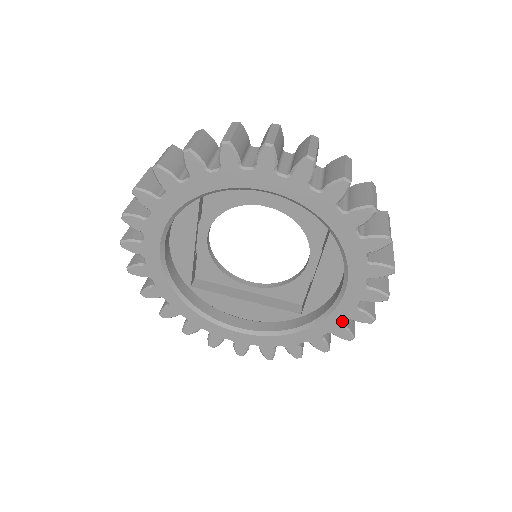
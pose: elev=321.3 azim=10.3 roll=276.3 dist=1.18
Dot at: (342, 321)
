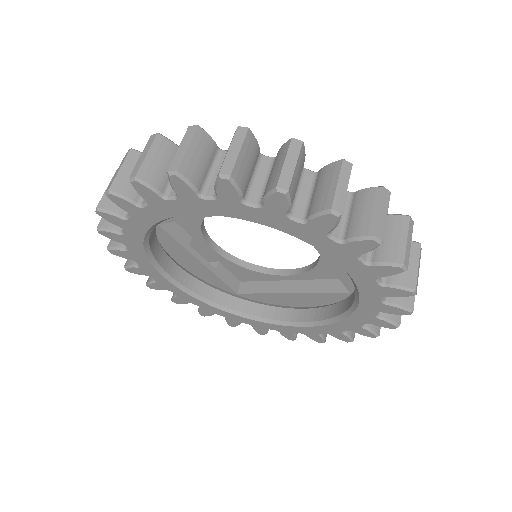
Dot at: (379, 300)
